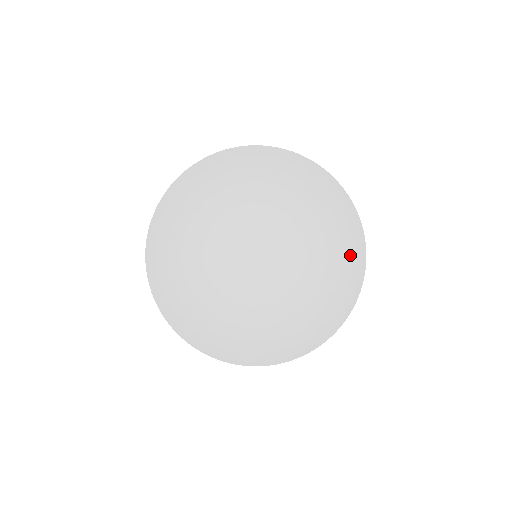
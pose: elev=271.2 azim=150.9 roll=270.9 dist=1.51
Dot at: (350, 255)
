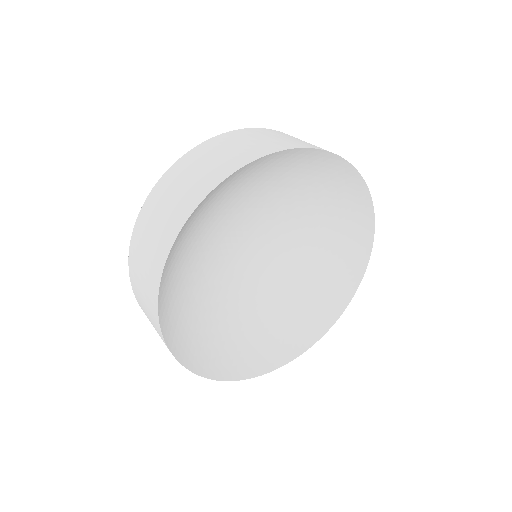
Dot at: (354, 219)
